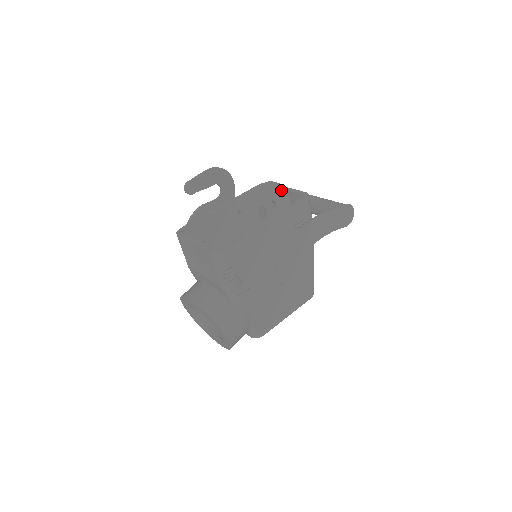
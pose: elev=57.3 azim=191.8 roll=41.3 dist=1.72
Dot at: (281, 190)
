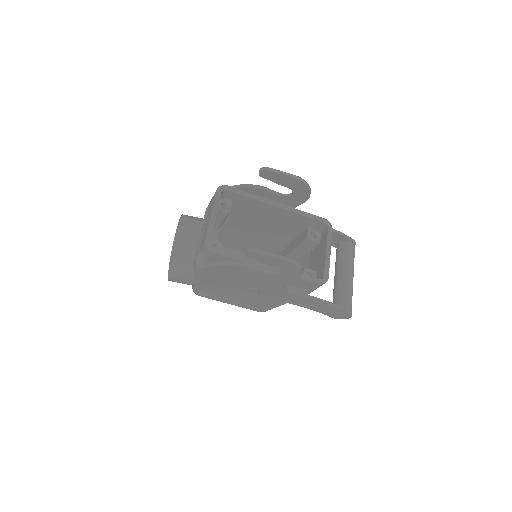
Dot at: (297, 271)
